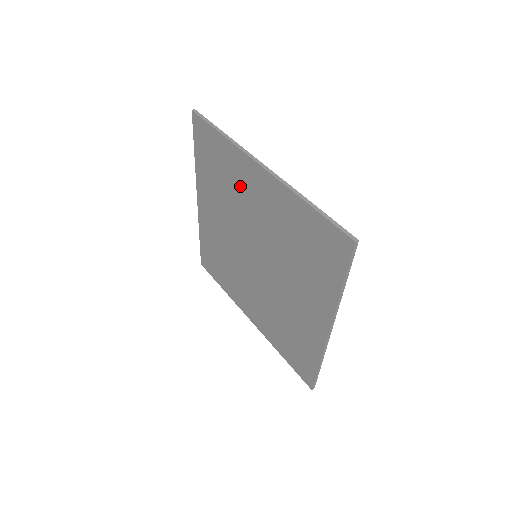
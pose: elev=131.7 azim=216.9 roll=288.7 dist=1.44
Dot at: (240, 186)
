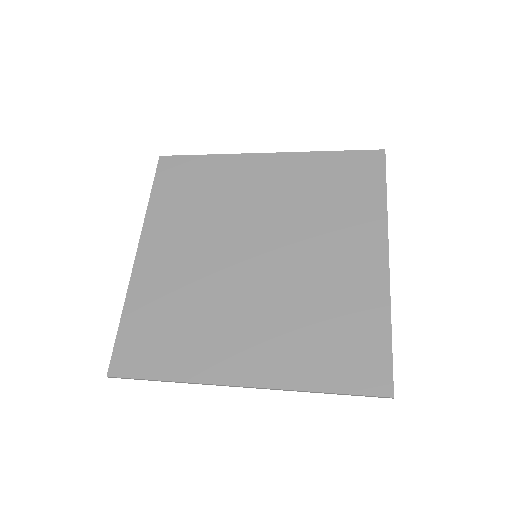
Dot at: (234, 186)
